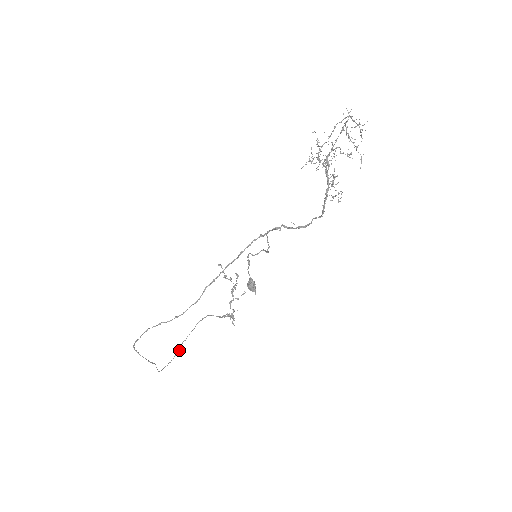
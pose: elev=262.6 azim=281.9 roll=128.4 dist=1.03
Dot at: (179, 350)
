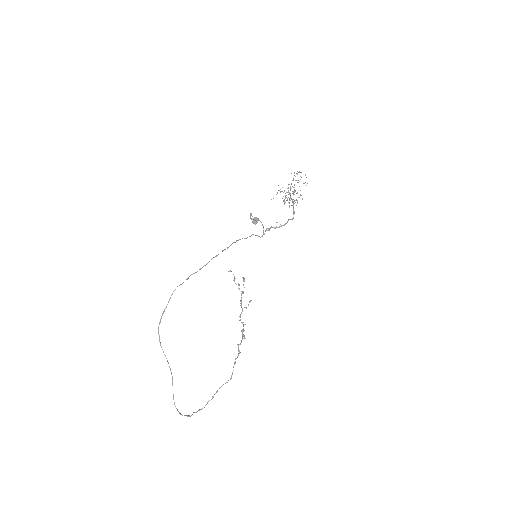
Dot at: (190, 416)
